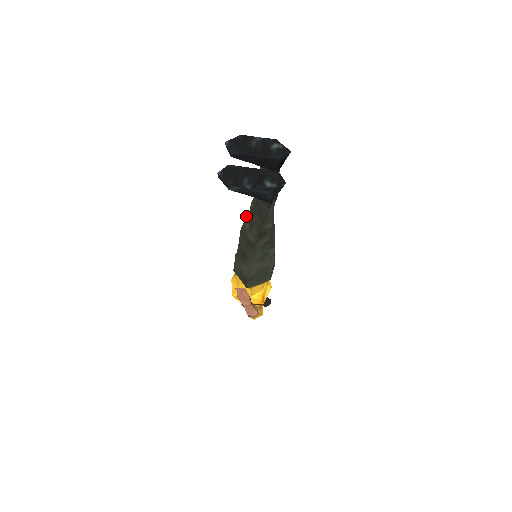
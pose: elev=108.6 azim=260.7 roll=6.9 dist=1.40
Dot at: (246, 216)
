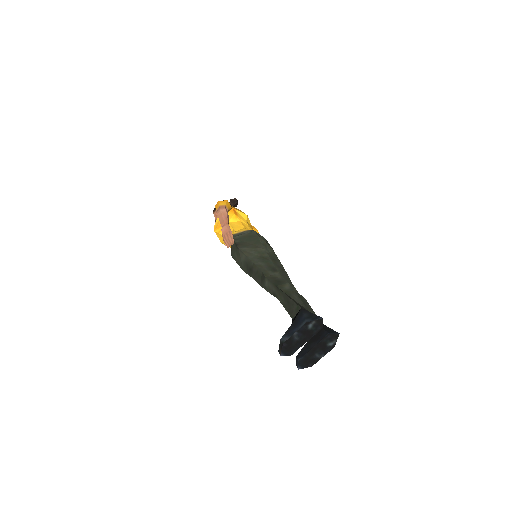
Dot at: occluded
